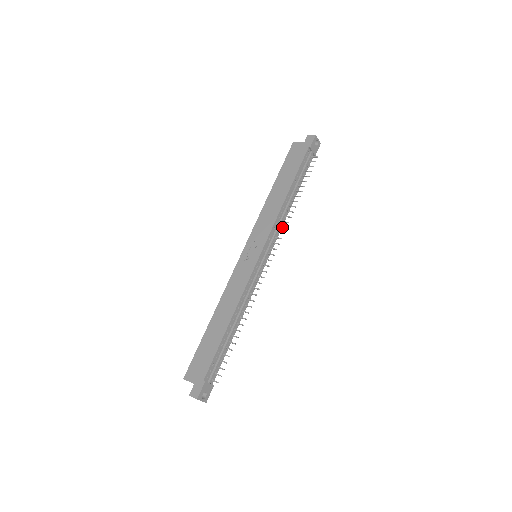
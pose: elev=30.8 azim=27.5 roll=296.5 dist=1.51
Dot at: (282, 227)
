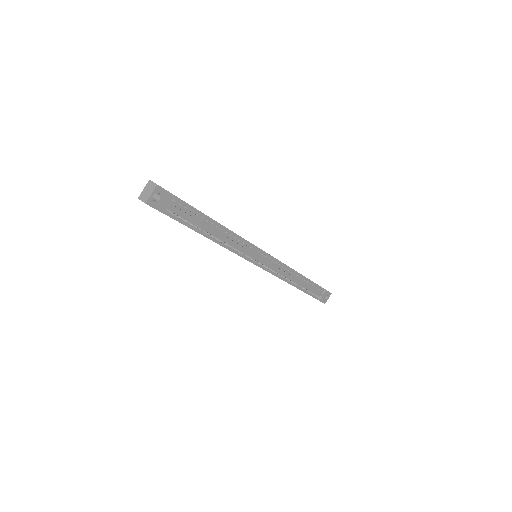
Dot at: (283, 276)
